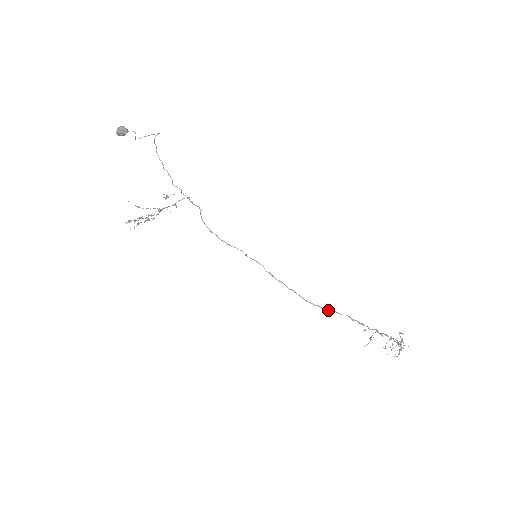
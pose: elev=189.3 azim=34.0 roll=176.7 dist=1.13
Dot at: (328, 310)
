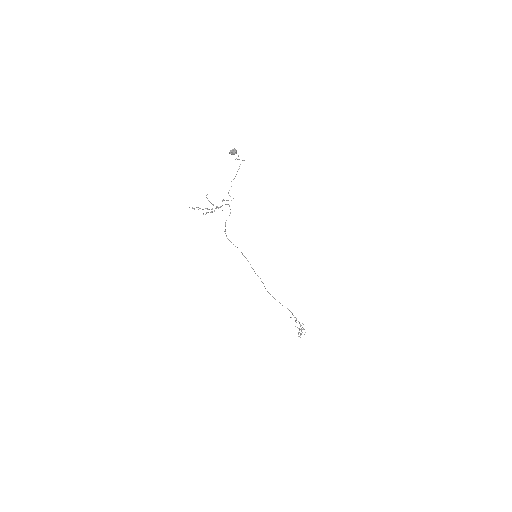
Dot at: occluded
